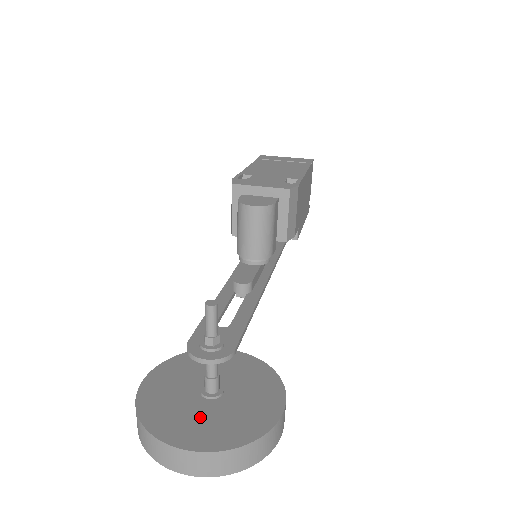
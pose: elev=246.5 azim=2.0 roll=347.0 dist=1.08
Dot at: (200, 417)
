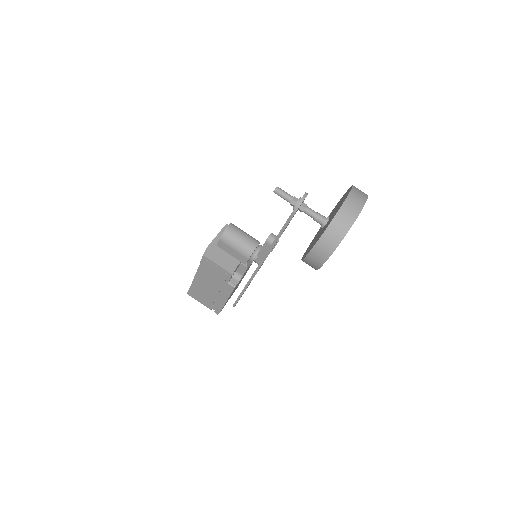
Dot at: occluded
